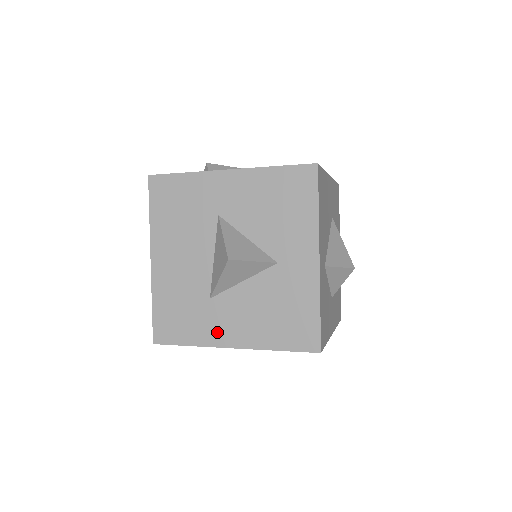
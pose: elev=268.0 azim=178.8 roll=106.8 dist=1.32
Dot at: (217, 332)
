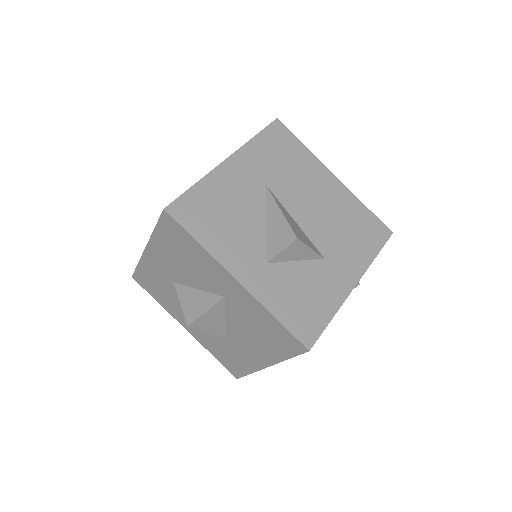
Dot at: (251, 360)
